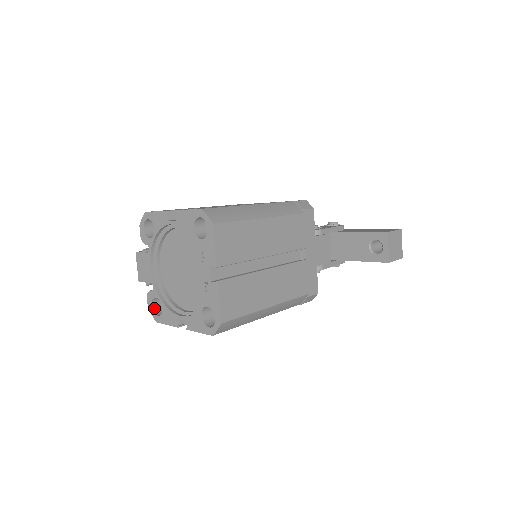
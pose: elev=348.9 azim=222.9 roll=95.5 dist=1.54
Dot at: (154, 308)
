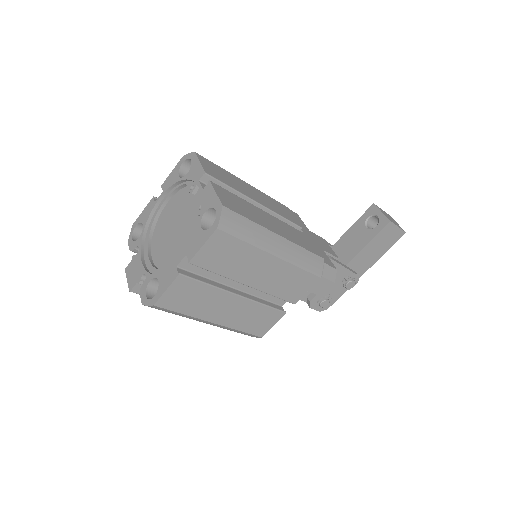
Dot at: (149, 299)
